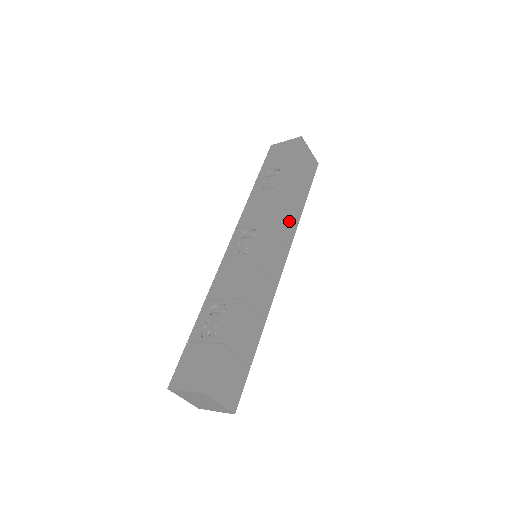
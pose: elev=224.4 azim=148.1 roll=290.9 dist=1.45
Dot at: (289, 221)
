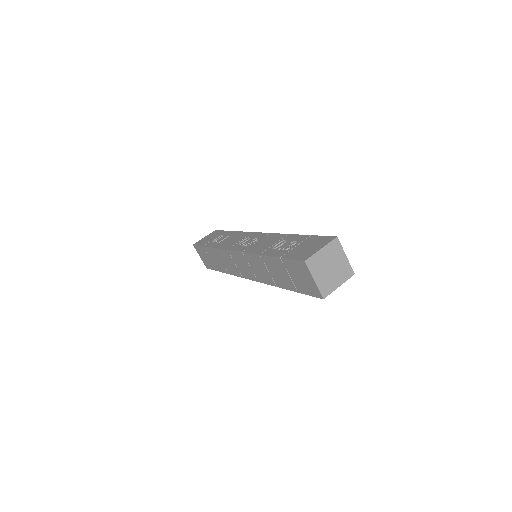
Dot at: occluded
